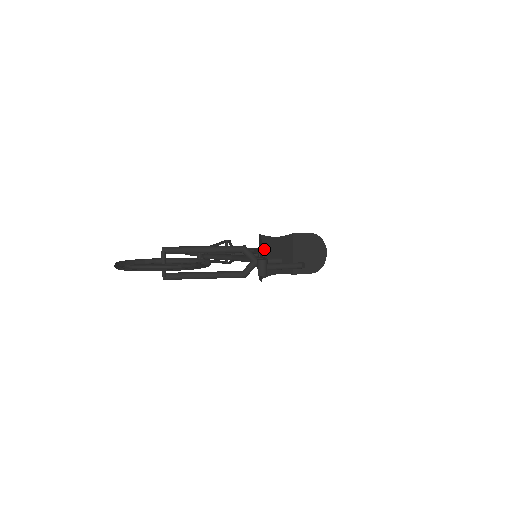
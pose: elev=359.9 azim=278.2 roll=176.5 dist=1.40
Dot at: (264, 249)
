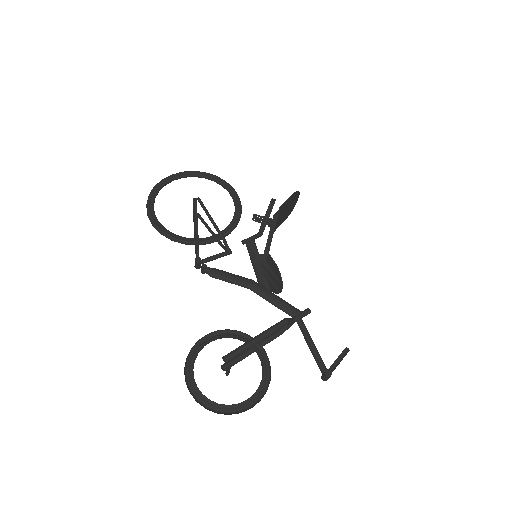
Dot at: occluded
